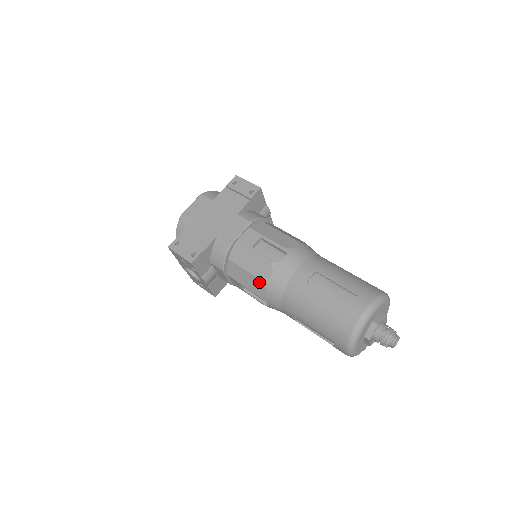
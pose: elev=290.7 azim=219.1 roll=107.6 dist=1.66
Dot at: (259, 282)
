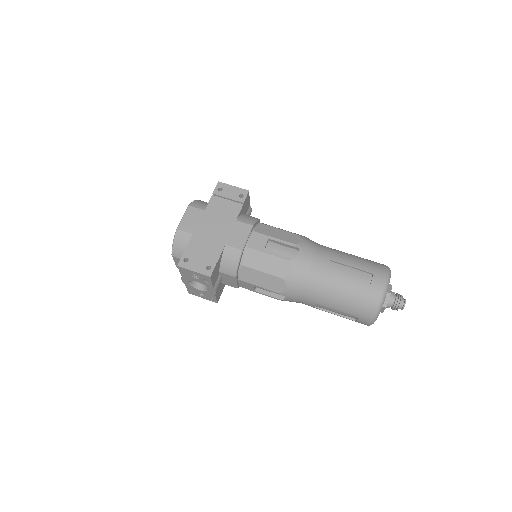
Dot at: (279, 280)
